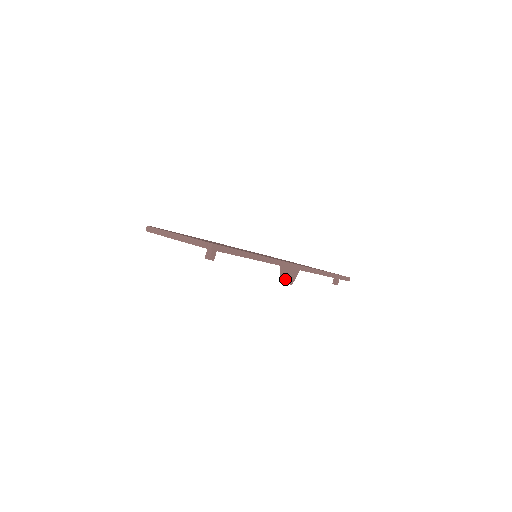
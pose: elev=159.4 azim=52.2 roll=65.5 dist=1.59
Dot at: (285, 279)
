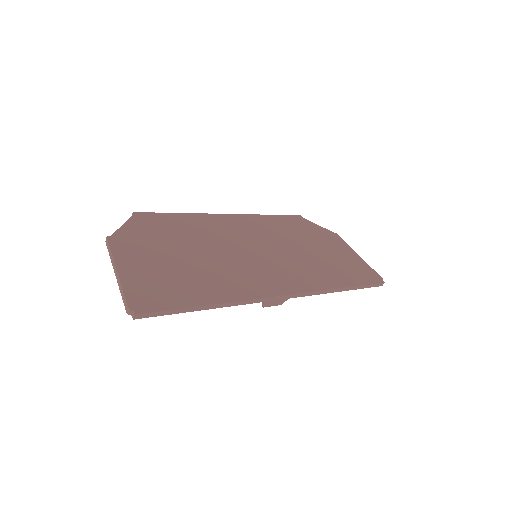
Dot at: (269, 303)
